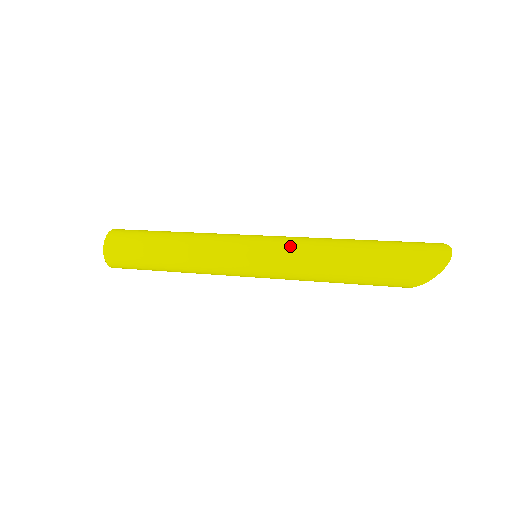
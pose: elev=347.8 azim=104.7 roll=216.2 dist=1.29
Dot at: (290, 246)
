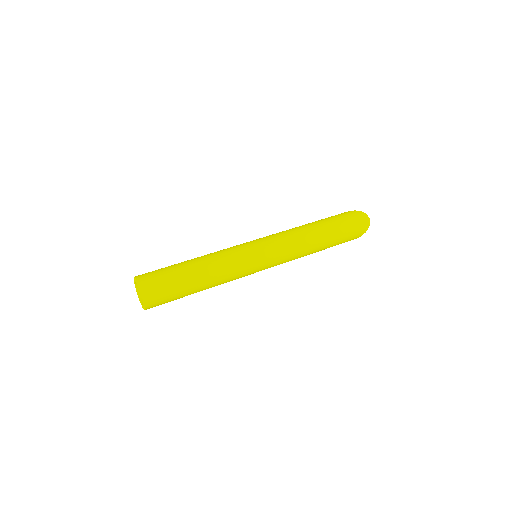
Dot at: (287, 248)
